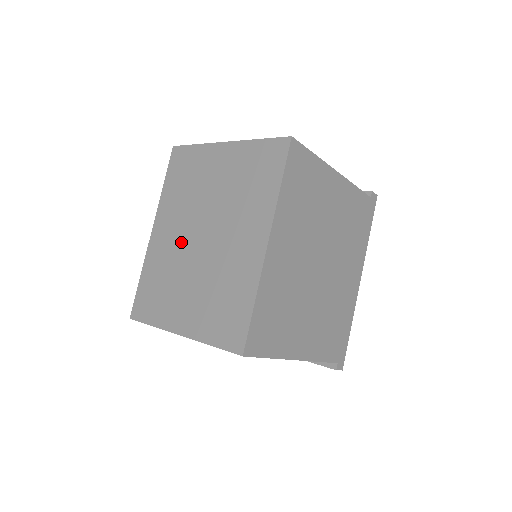
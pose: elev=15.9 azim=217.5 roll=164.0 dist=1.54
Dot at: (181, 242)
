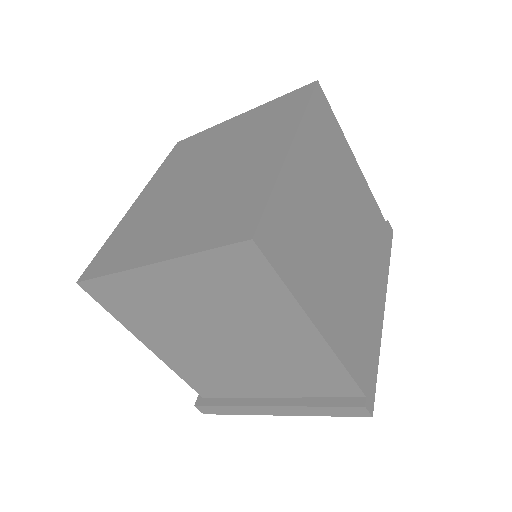
Dot at: (173, 191)
